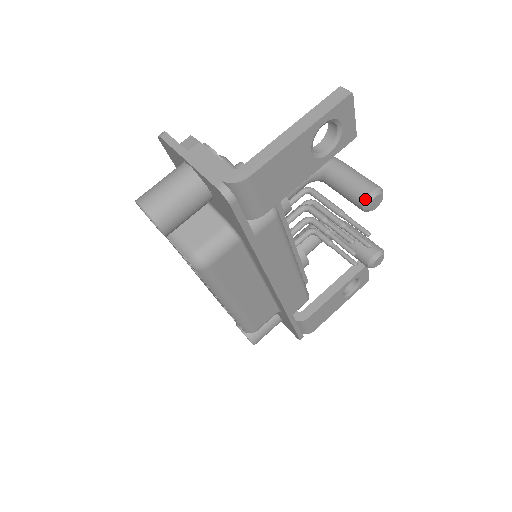
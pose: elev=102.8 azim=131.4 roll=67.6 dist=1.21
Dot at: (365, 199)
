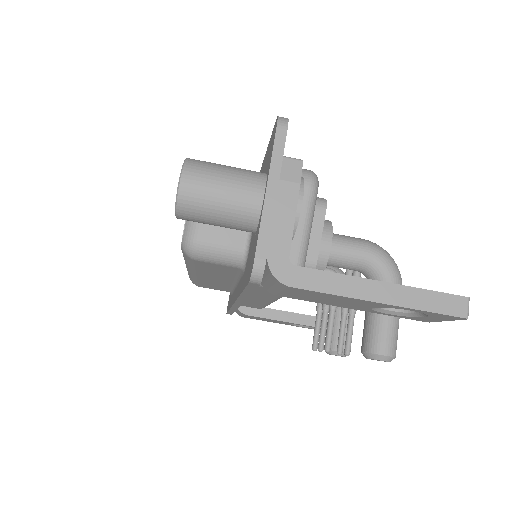
Dot at: (372, 353)
